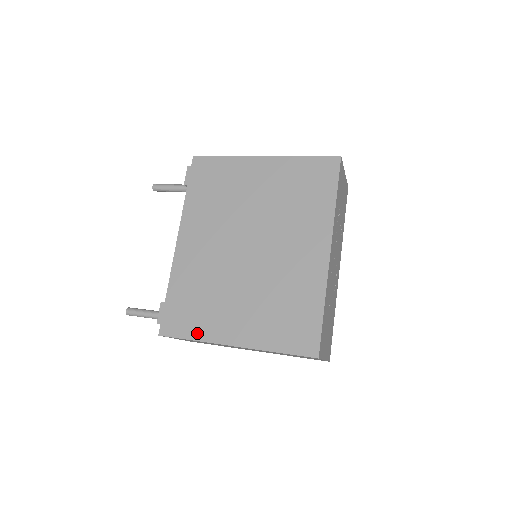
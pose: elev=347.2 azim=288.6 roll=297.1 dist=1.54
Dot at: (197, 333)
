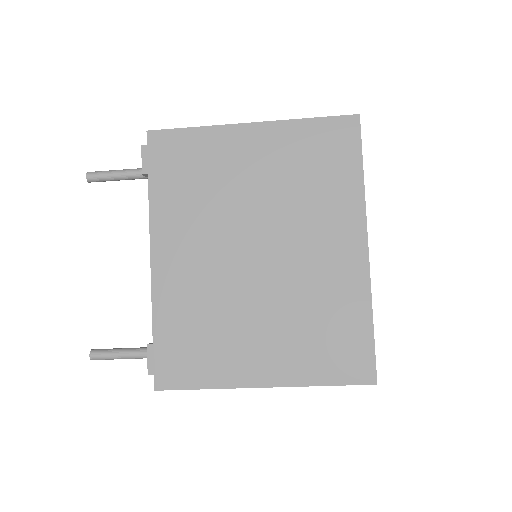
Dot at: (209, 379)
